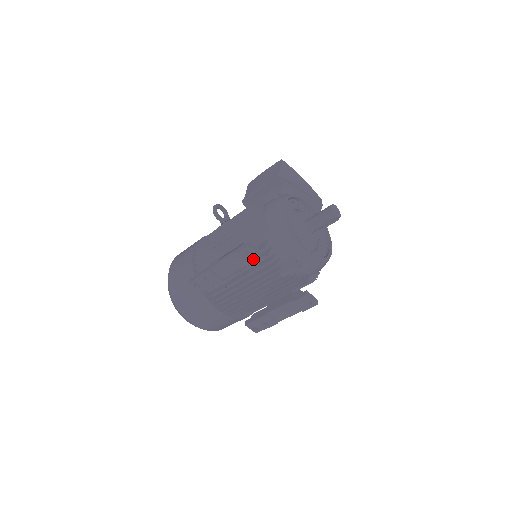
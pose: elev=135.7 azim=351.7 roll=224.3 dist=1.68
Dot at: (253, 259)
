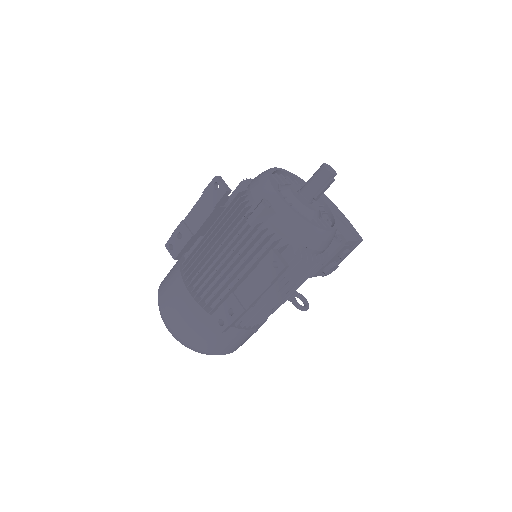
Dot at: (220, 195)
